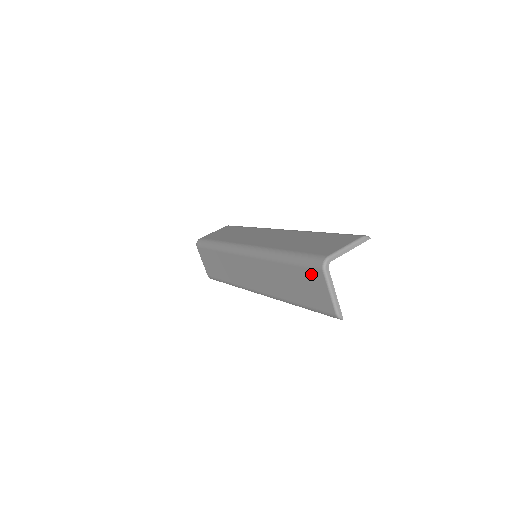
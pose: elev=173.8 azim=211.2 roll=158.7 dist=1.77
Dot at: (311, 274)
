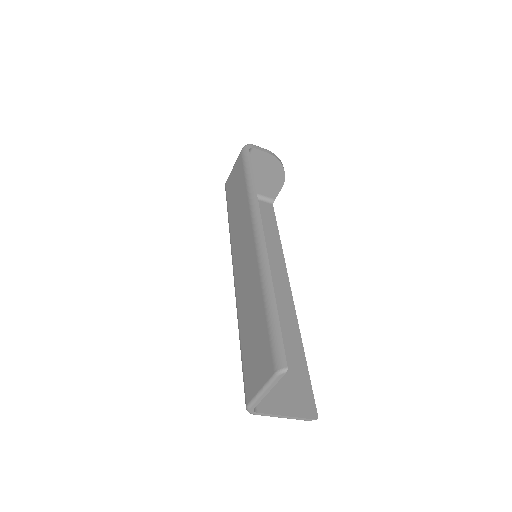
Dot at: occluded
